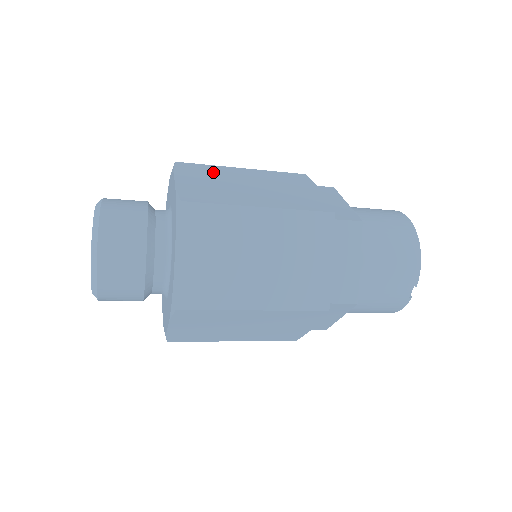
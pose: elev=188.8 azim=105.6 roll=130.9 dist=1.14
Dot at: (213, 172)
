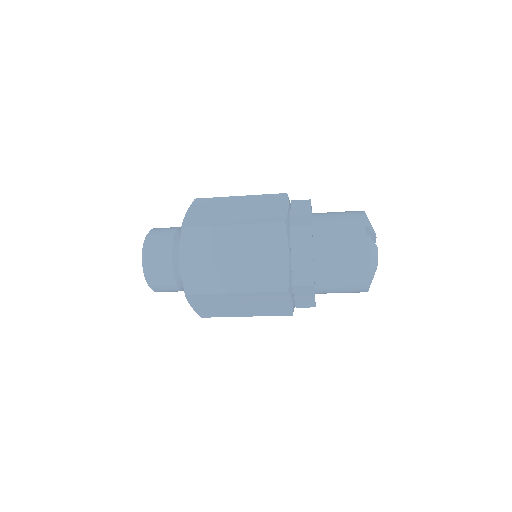
Dot at: occluded
